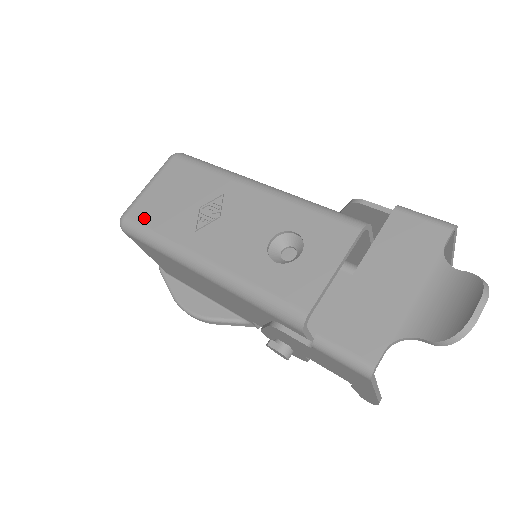
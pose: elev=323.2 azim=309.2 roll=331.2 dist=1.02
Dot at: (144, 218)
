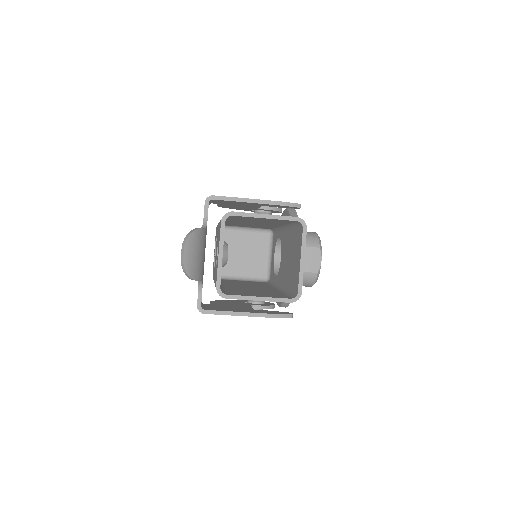
Dot at: occluded
